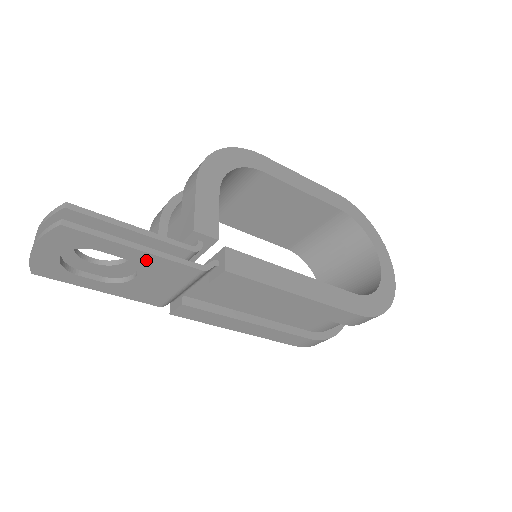
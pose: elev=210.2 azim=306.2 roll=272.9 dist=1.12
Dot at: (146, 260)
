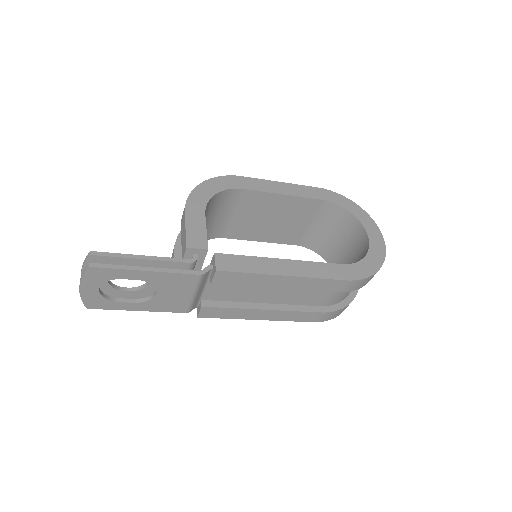
Dot at: (156, 277)
